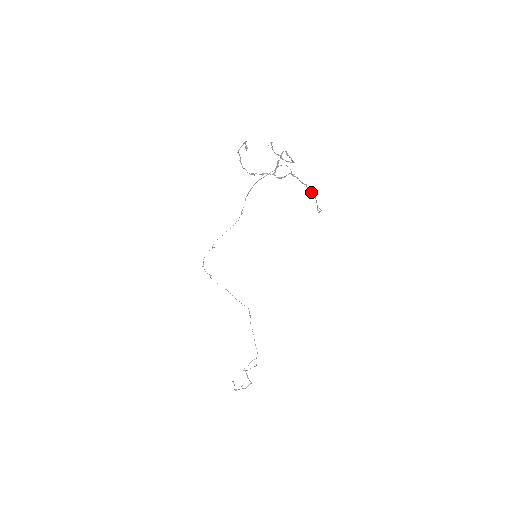
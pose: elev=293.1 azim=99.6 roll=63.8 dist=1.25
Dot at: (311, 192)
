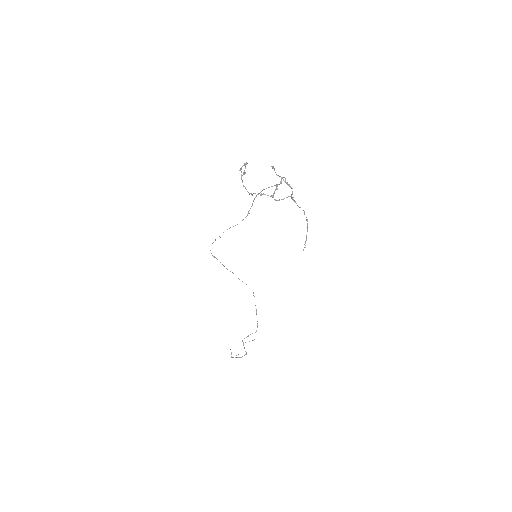
Dot at: (306, 219)
